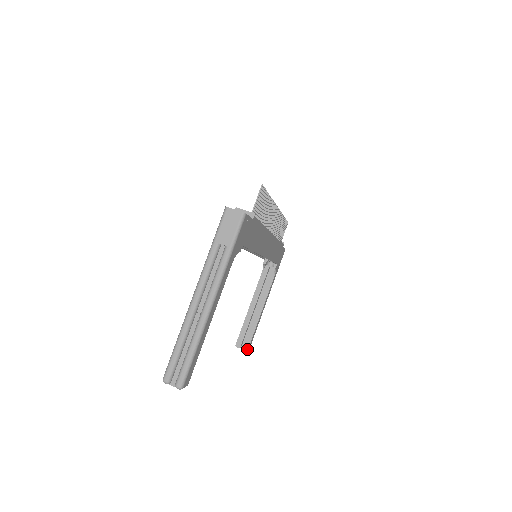
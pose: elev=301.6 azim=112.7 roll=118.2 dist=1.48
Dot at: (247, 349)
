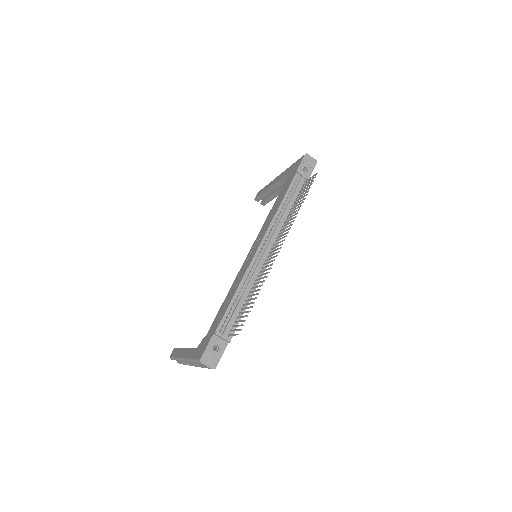
Dot at: (264, 205)
